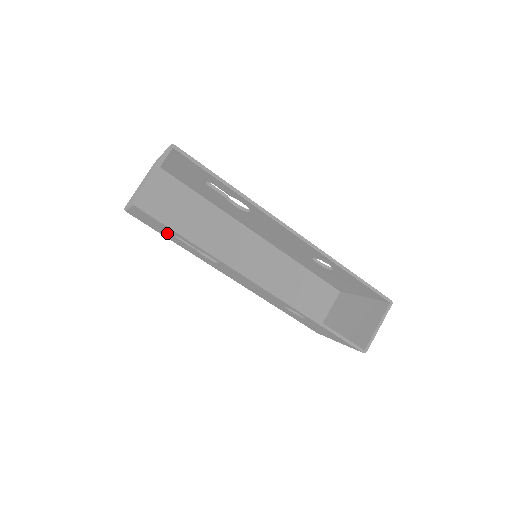
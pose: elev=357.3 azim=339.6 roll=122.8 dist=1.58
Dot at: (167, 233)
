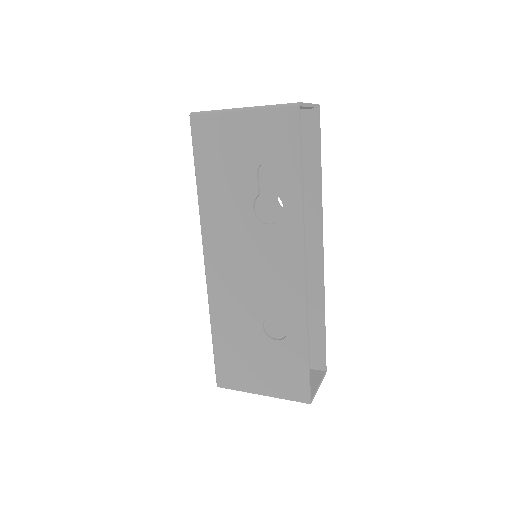
Dot at: (243, 162)
